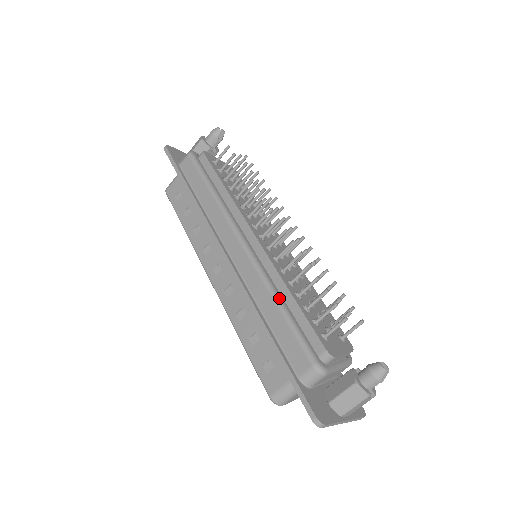
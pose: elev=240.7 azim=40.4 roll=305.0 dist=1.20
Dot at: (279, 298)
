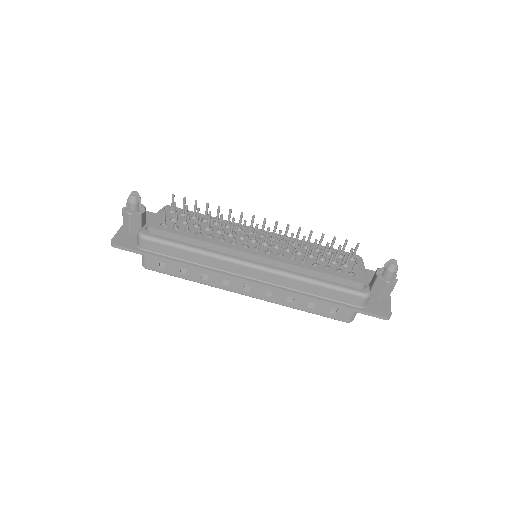
Dot at: (311, 279)
